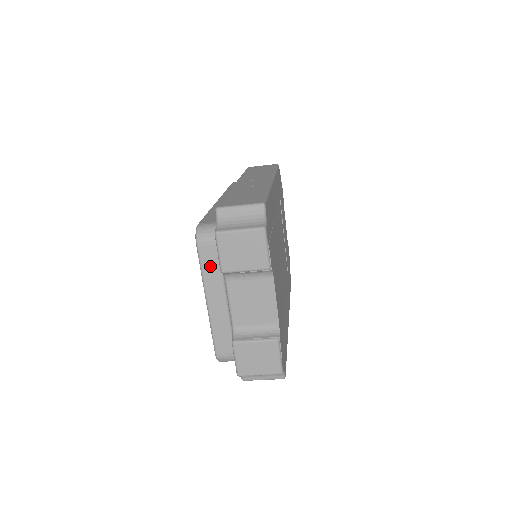
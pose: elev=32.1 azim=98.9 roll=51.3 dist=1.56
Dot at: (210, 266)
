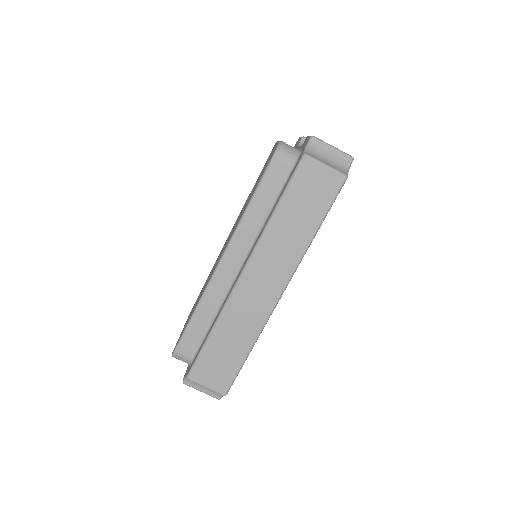
Dot at: occluded
